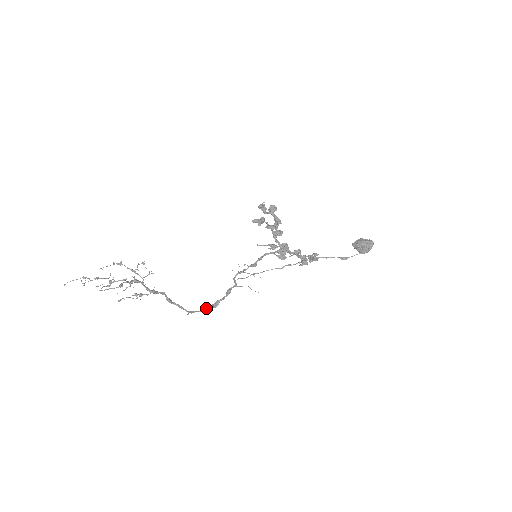
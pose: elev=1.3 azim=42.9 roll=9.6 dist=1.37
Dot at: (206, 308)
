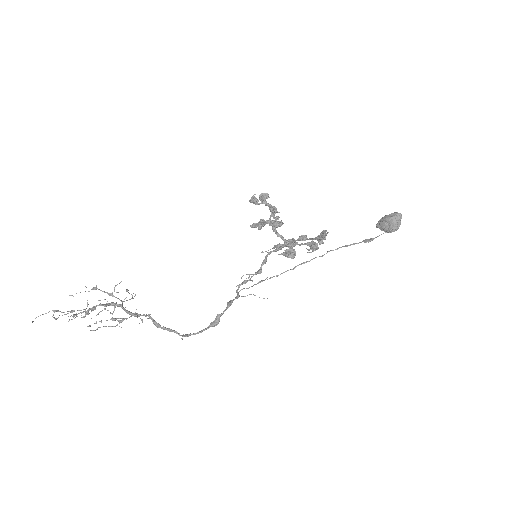
Dot at: occluded
